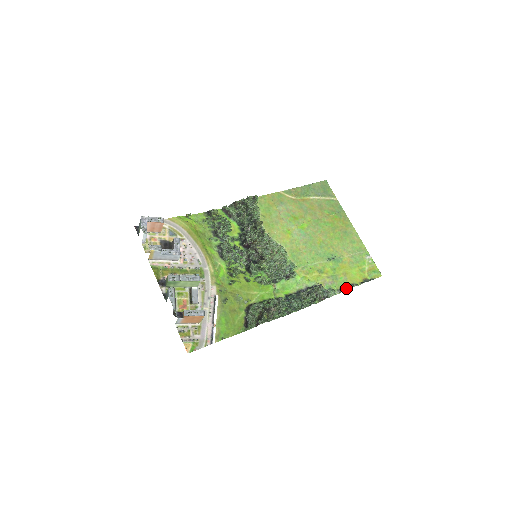
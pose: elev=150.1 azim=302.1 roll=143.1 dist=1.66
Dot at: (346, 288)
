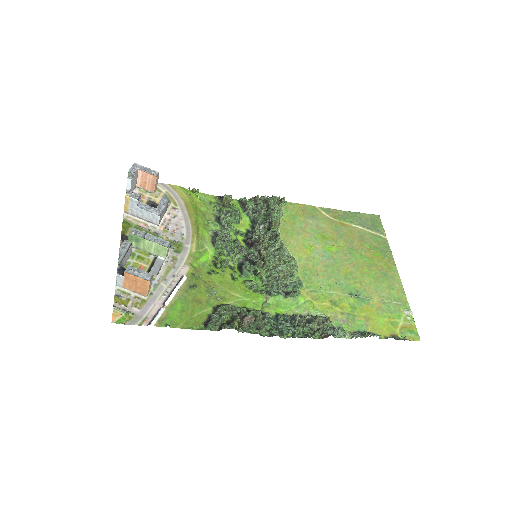
Dot at: (362, 334)
